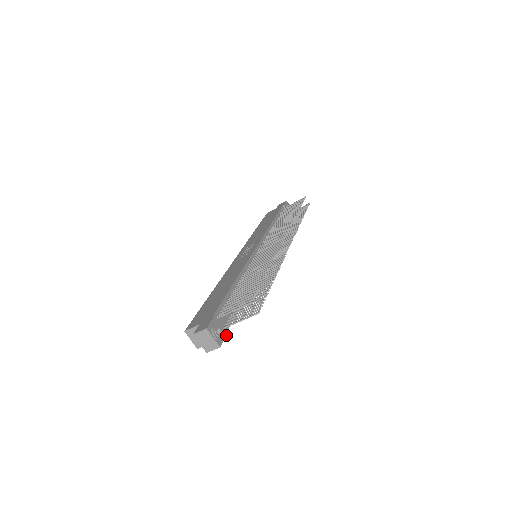
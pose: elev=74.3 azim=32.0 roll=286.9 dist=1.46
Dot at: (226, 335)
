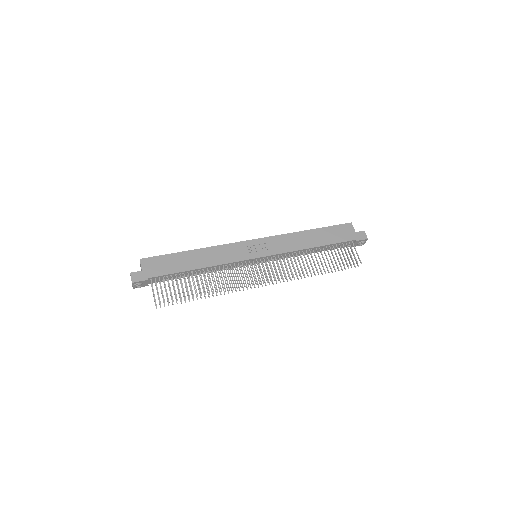
Dot at: occluded
